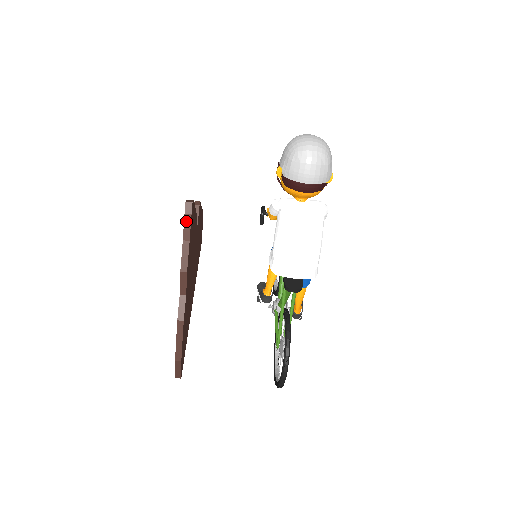
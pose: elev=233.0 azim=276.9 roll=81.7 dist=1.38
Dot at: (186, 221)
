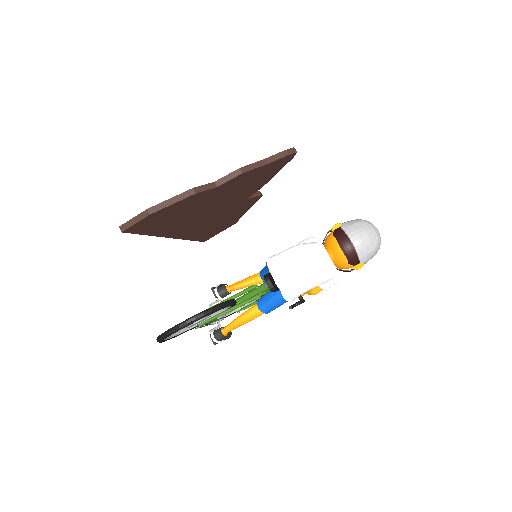
Dot at: (281, 154)
